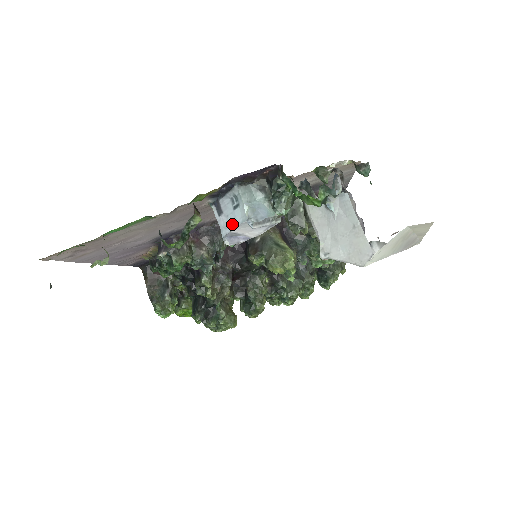
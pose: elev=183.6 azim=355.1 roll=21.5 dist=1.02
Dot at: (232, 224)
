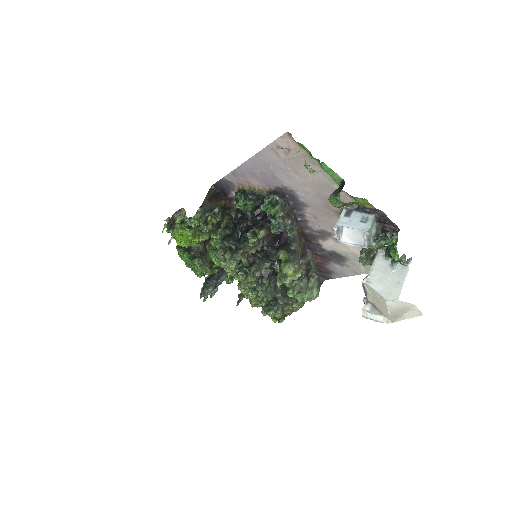
Dot at: (352, 225)
